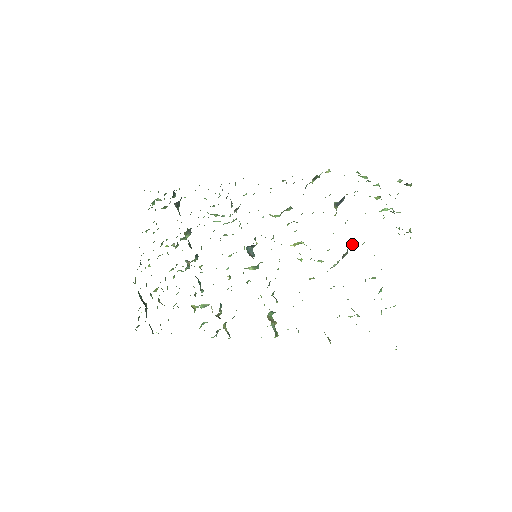
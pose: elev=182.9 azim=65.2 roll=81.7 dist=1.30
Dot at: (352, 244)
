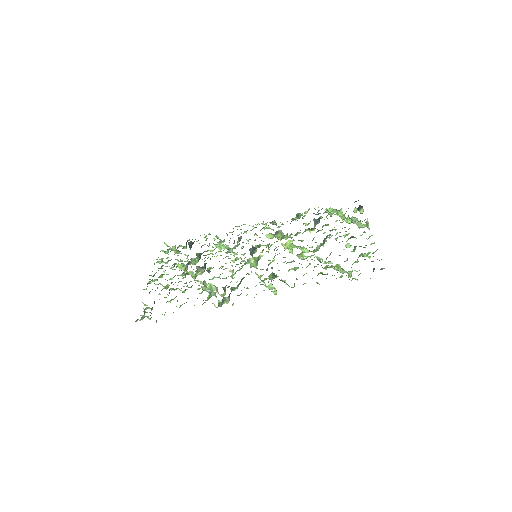
Dot at: (329, 234)
